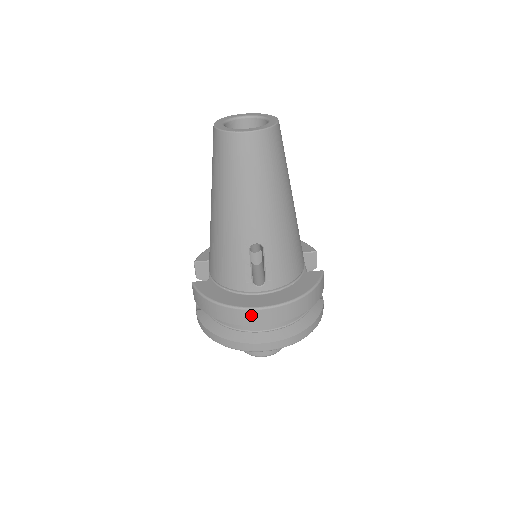
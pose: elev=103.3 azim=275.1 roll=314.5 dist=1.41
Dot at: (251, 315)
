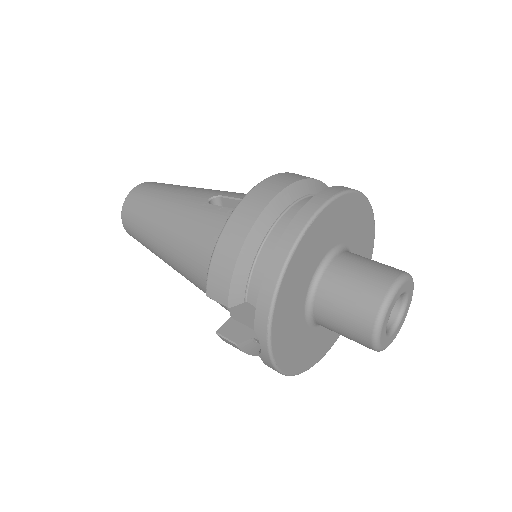
Dot at: (257, 194)
